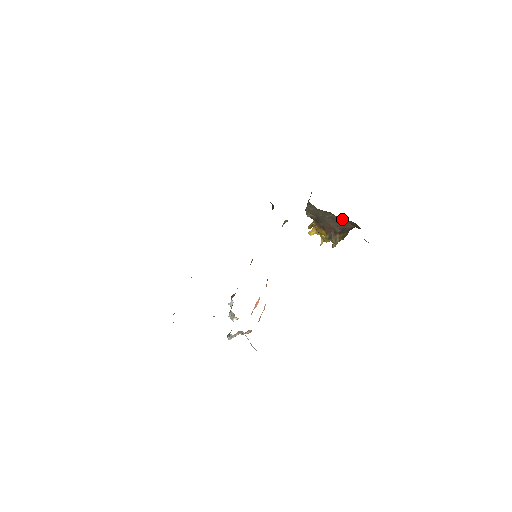
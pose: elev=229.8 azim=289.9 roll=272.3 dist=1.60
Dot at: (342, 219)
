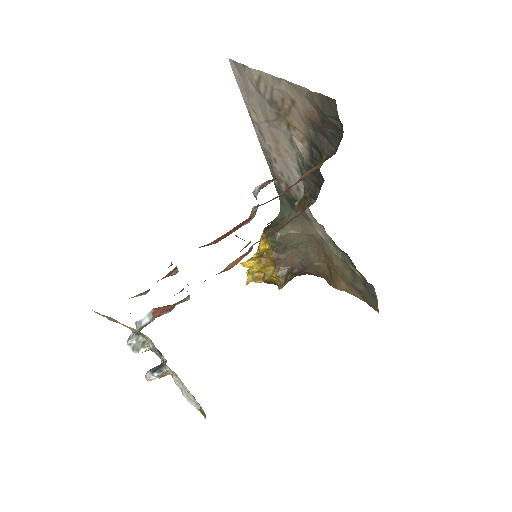
Dot at: (316, 258)
